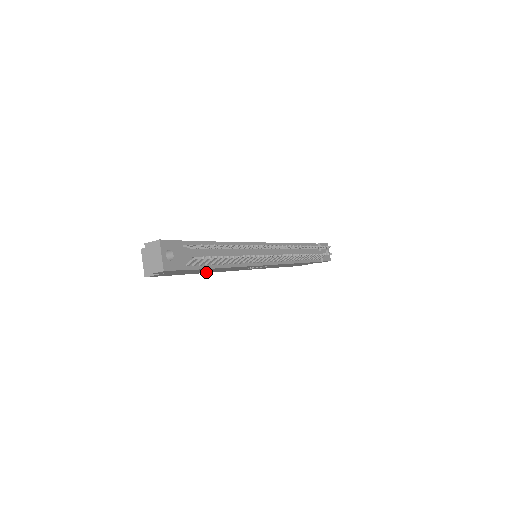
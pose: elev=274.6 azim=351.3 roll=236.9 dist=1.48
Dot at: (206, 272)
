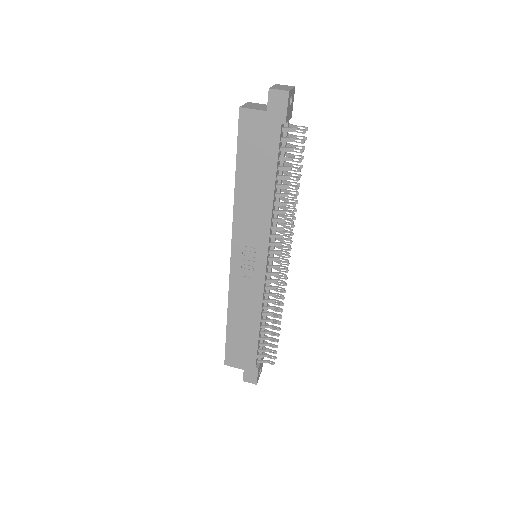
Dot at: (239, 195)
